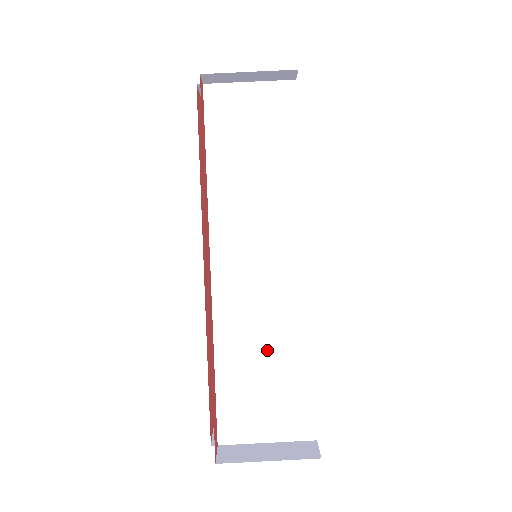
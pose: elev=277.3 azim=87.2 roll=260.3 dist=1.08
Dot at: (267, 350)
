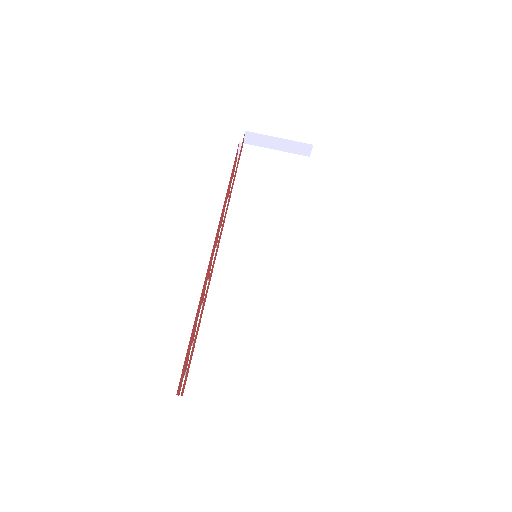
Dot at: (250, 324)
